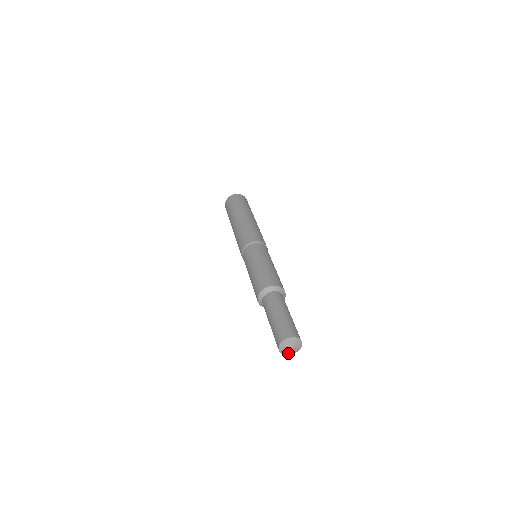
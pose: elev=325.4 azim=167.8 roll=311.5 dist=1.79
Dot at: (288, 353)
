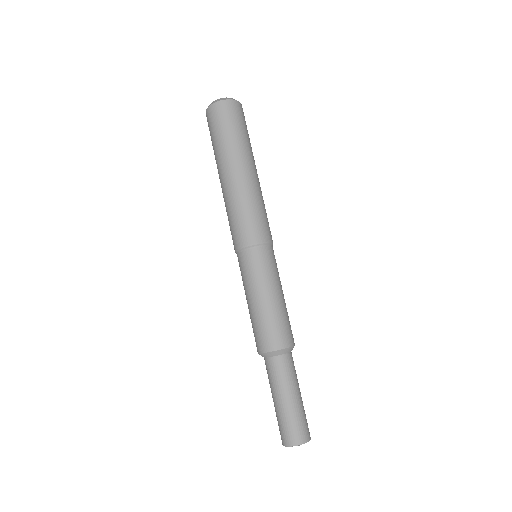
Dot at: occluded
